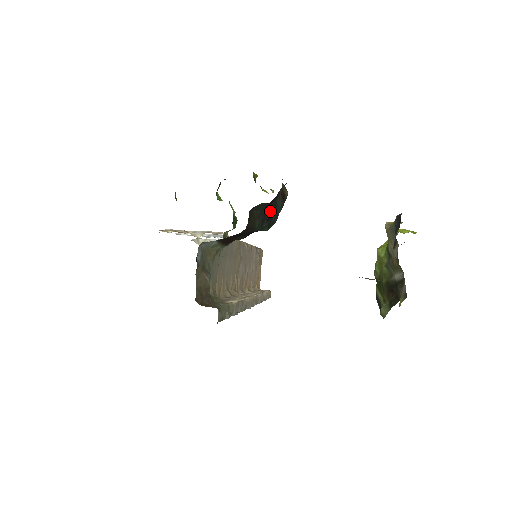
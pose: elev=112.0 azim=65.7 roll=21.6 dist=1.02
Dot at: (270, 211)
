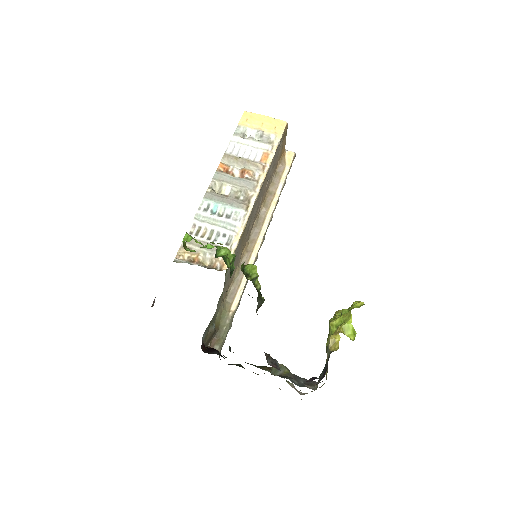
Dot at: occluded
